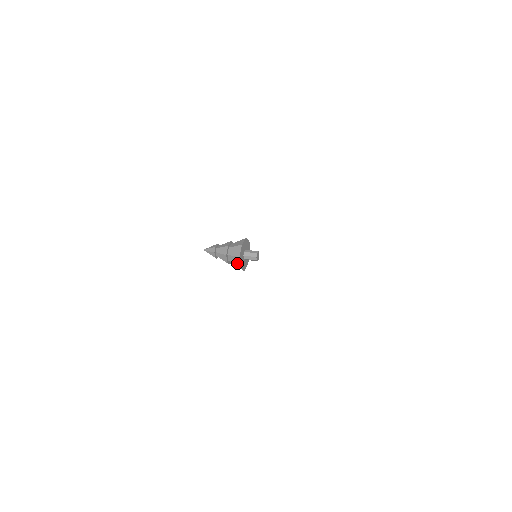
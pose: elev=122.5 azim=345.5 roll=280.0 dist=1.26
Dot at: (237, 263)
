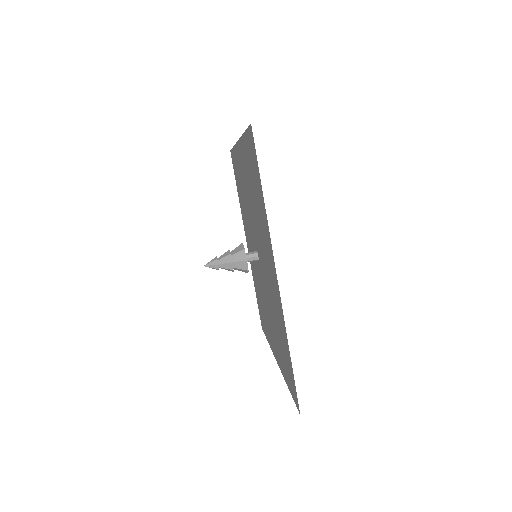
Dot at: (243, 257)
